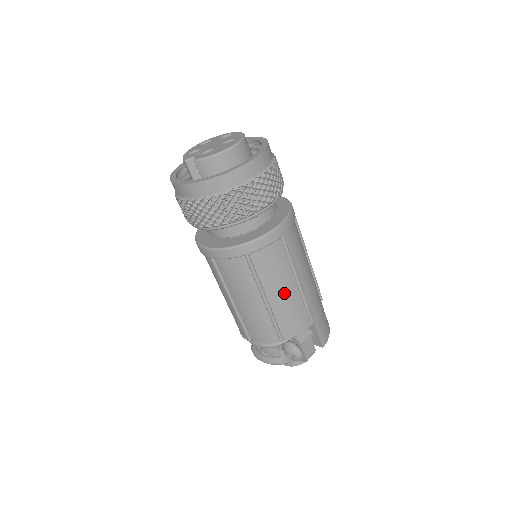
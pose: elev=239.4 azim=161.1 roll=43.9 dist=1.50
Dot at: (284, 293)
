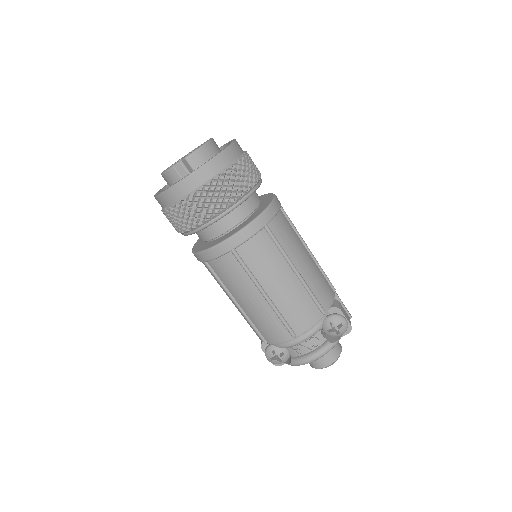
Dot at: (305, 260)
